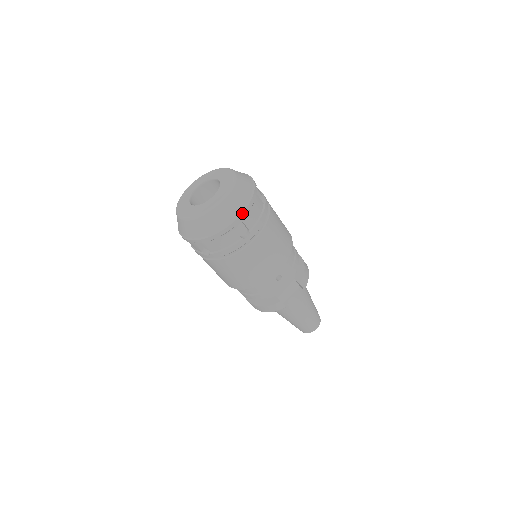
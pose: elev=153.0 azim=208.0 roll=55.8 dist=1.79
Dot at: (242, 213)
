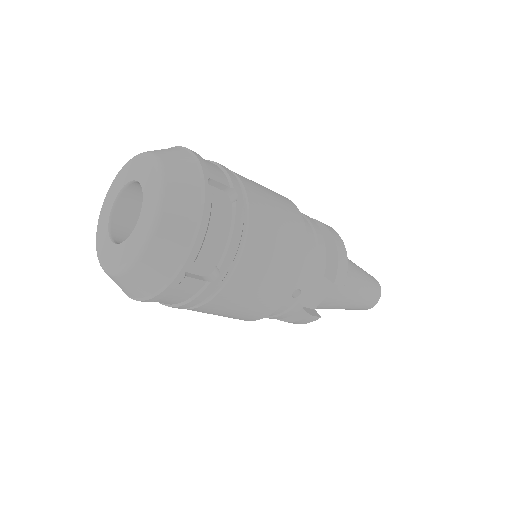
Dot at: (191, 250)
